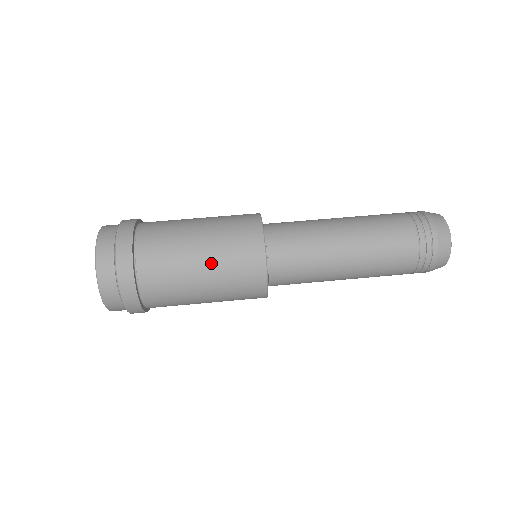
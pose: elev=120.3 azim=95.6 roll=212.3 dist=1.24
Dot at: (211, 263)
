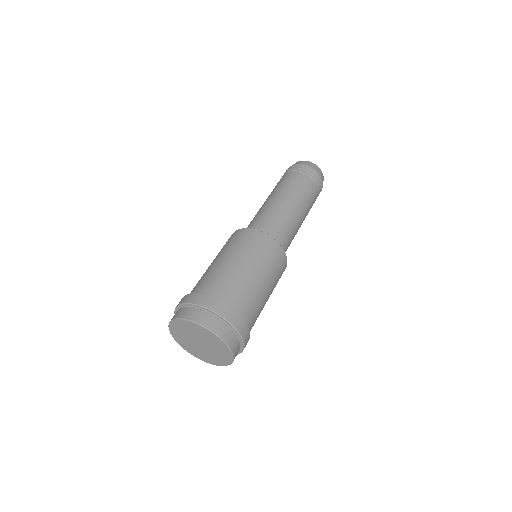
Dot at: (251, 262)
